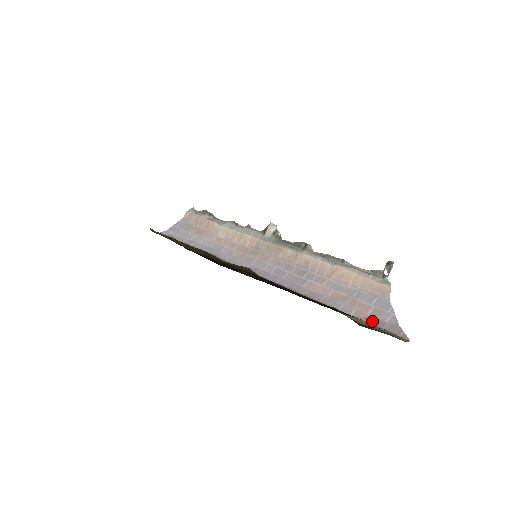
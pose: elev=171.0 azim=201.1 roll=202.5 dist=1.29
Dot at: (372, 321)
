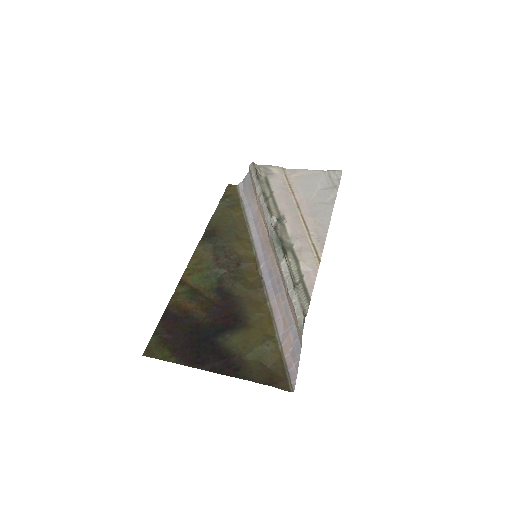
Dot at: (287, 359)
